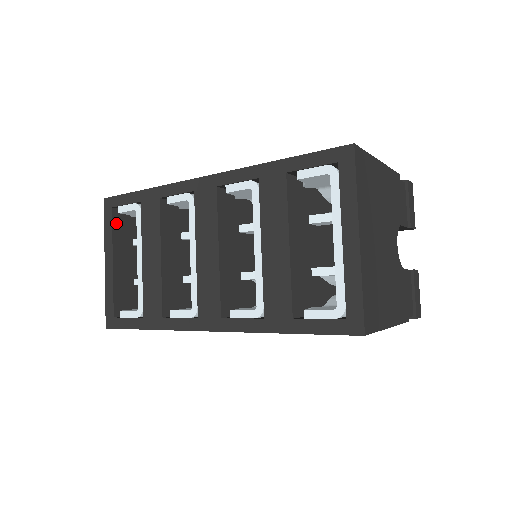
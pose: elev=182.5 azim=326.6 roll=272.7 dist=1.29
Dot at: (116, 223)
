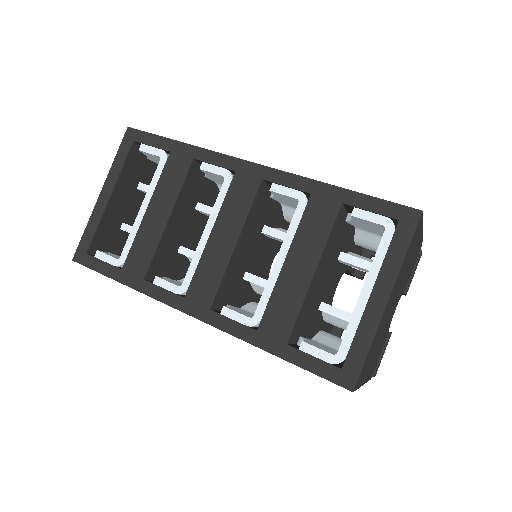
Dot at: (130, 158)
